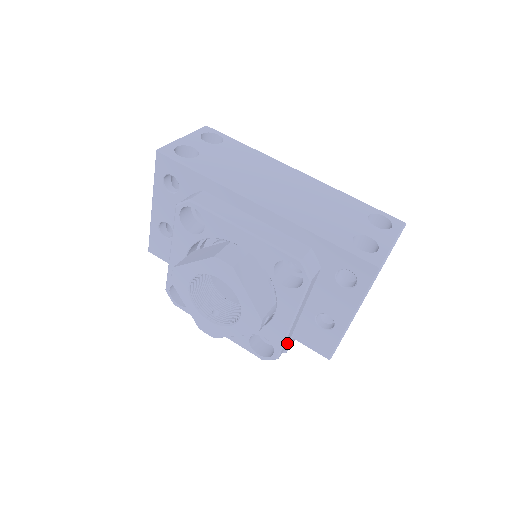
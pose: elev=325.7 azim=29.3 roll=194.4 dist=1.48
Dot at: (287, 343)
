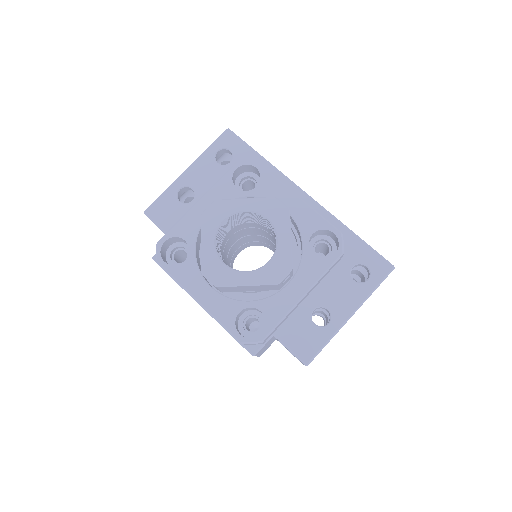
Dot at: (270, 336)
